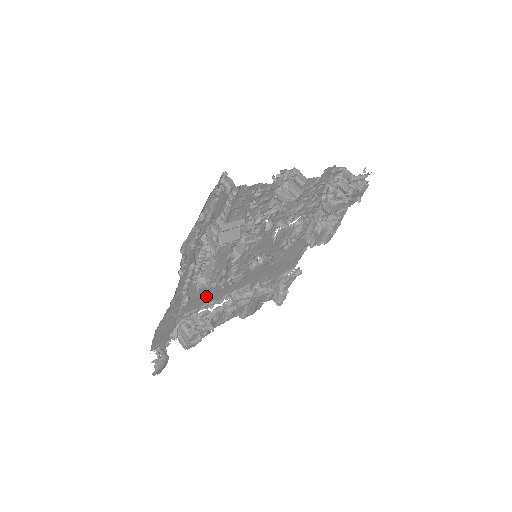
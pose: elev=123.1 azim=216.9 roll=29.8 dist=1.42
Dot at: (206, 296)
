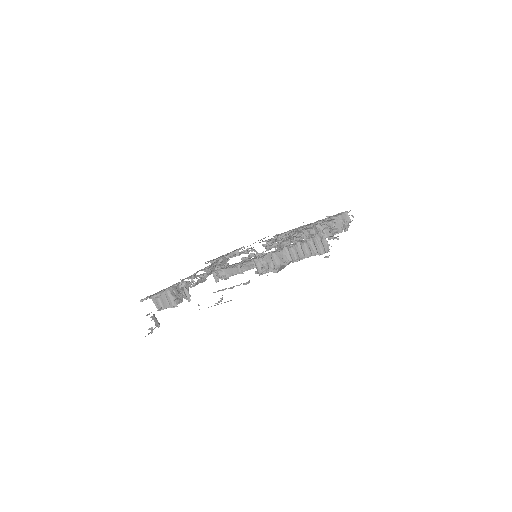
Dot at: occluded
